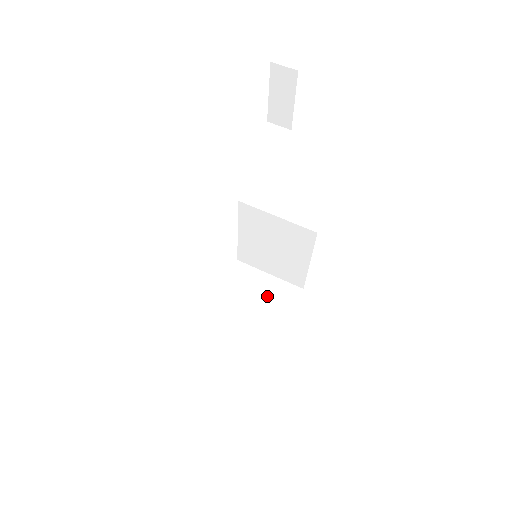
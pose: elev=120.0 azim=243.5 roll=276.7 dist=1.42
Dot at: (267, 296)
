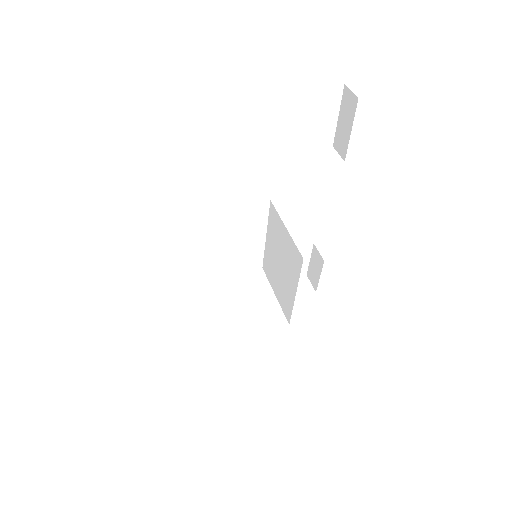
Dot at: (255, 307)
